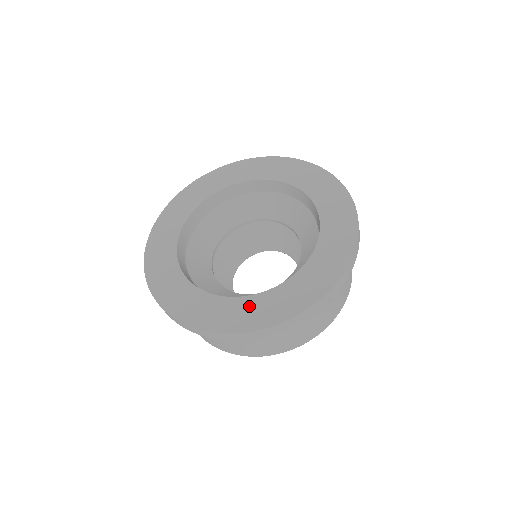
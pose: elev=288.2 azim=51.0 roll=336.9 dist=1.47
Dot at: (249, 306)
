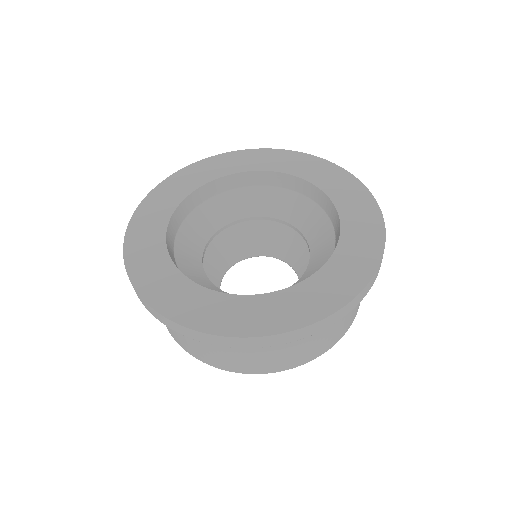
Dot at: (168, 278)
